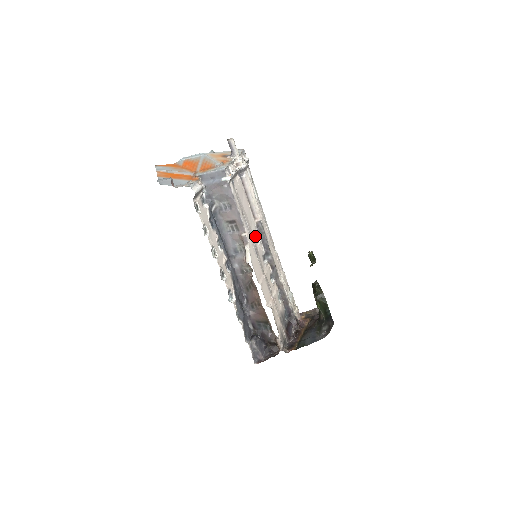
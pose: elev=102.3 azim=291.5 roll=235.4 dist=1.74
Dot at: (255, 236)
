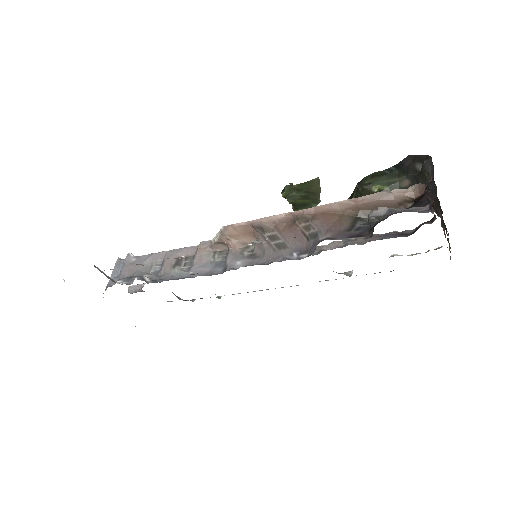
Dot at: occluded
